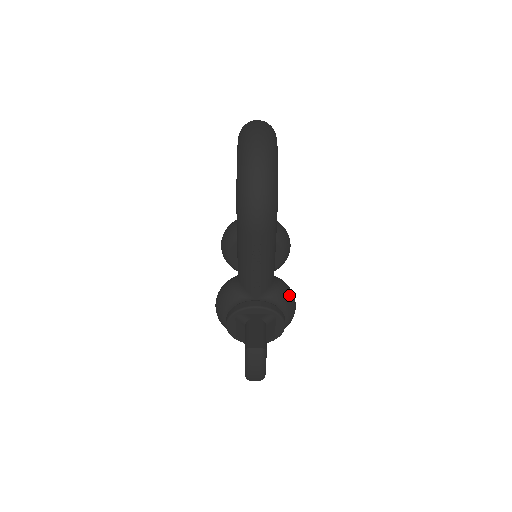
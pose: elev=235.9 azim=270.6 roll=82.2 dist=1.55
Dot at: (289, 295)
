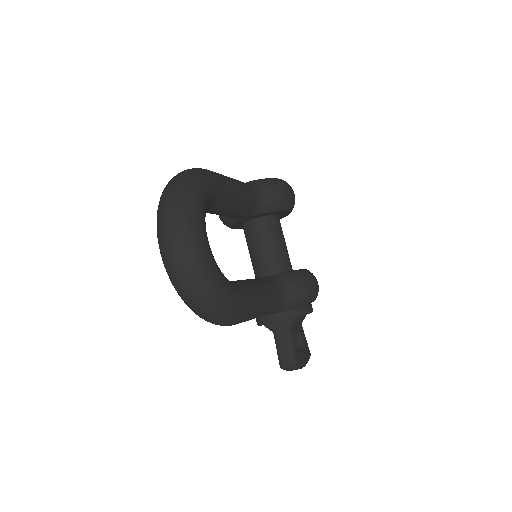
Dot at: (303, 293)
